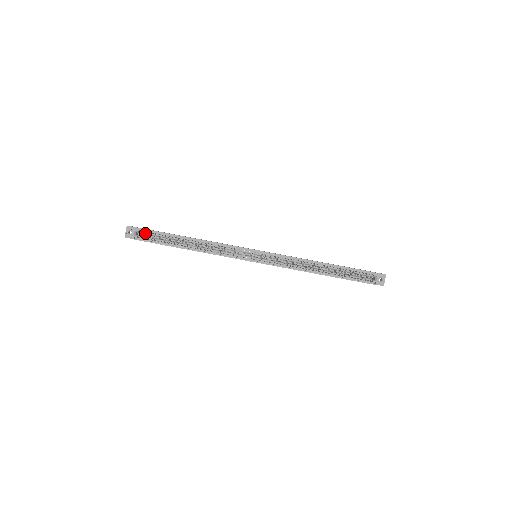
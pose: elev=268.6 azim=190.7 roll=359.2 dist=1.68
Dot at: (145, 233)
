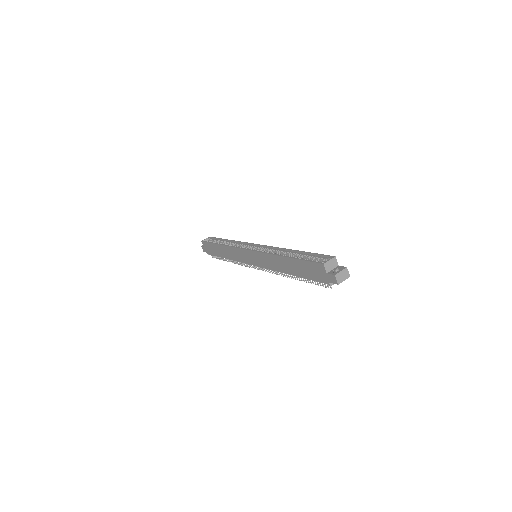
Dot at: (211, 240)
